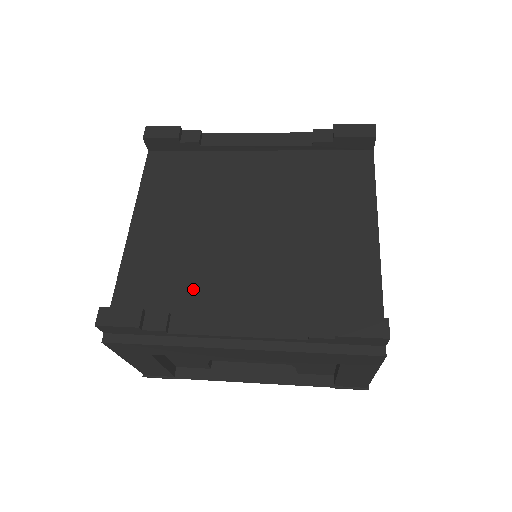
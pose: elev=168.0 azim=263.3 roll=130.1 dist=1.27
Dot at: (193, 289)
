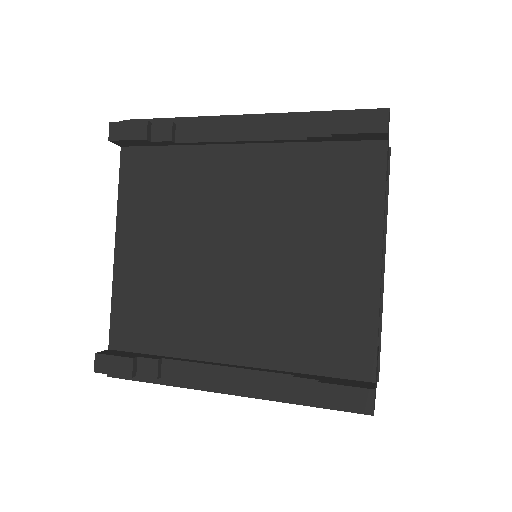
Dot at: (182, 327)
